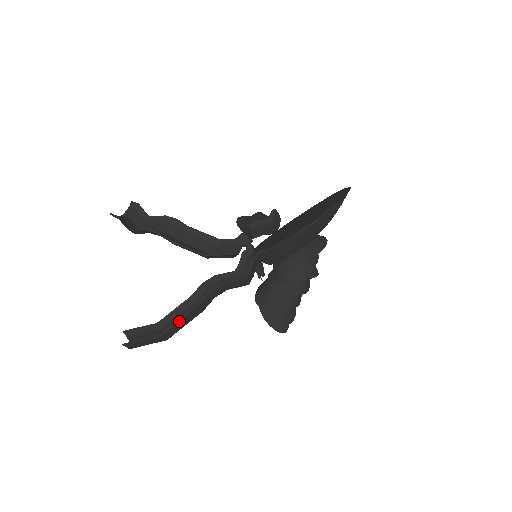
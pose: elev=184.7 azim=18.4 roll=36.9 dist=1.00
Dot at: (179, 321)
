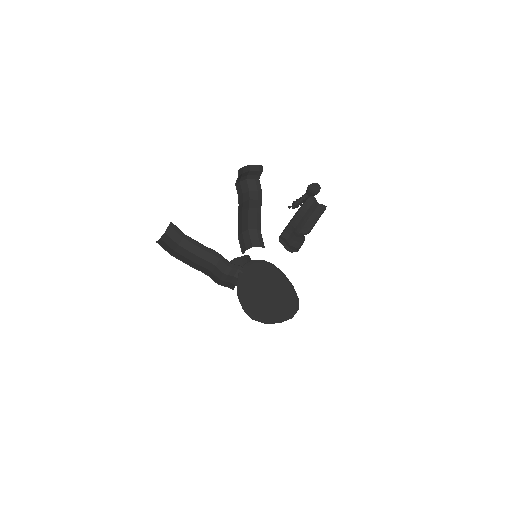
Dot at: occluded
